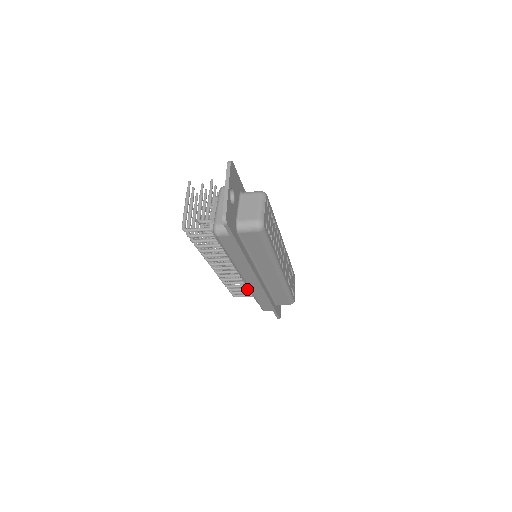
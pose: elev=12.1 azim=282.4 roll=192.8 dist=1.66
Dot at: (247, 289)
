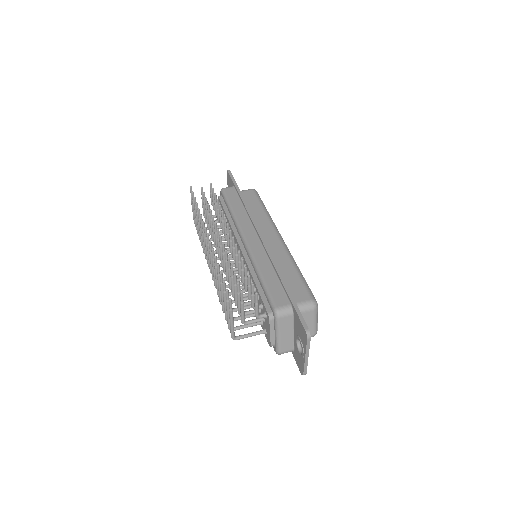
Dot at: occluded
